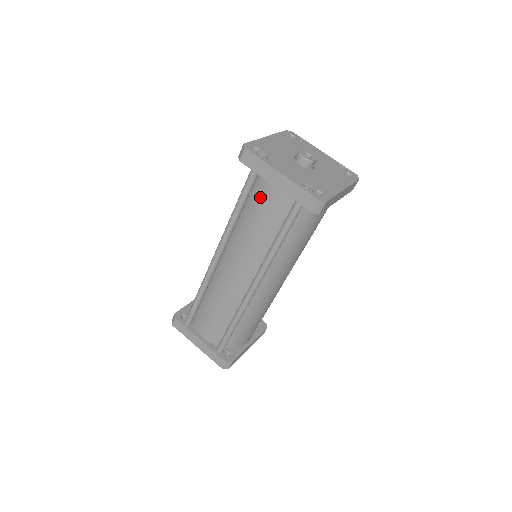
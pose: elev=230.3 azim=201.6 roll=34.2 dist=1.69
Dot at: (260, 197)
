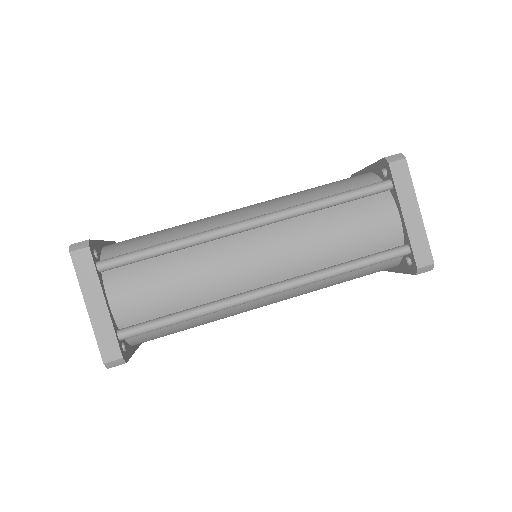
Dot at: (370, 211)
